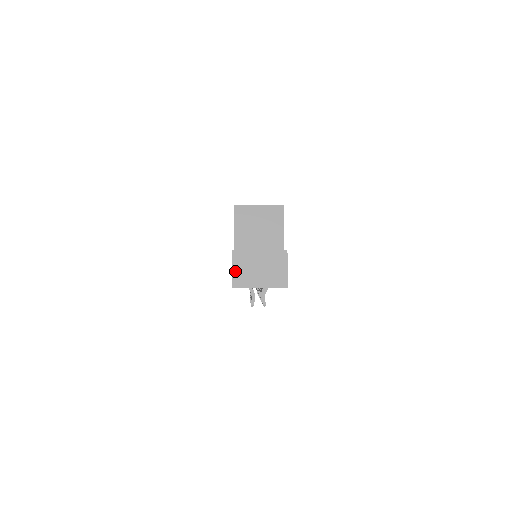
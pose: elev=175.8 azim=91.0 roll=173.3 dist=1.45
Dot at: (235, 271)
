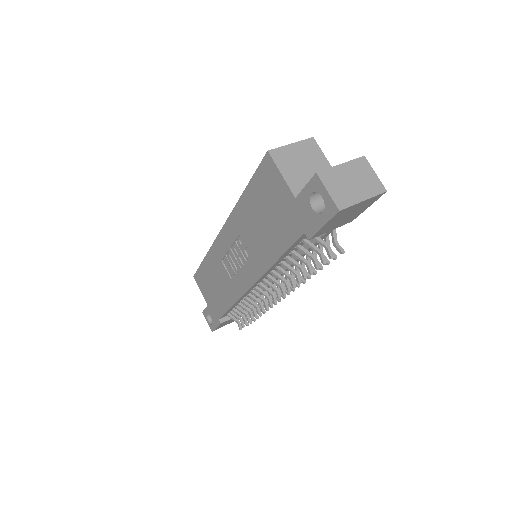
Dot at: (331, 192)
